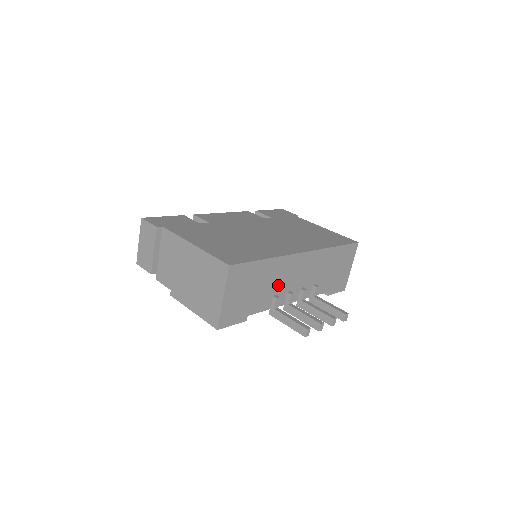
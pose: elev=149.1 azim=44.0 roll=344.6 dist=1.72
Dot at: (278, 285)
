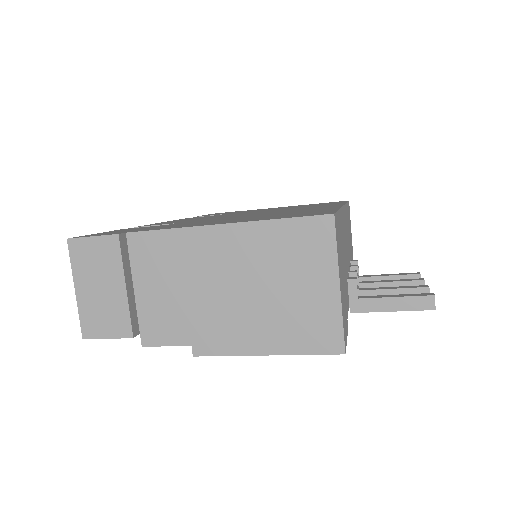
Dot at: occluded
